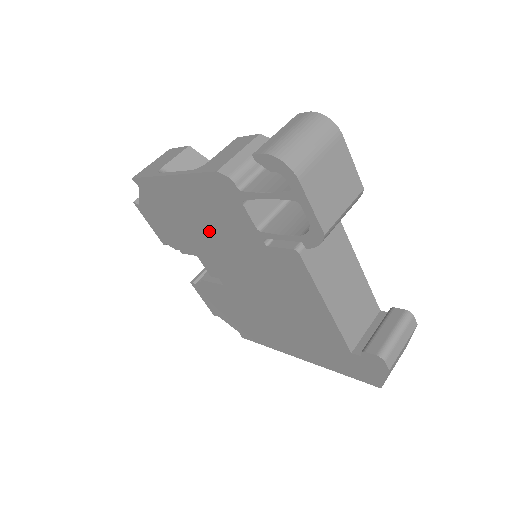
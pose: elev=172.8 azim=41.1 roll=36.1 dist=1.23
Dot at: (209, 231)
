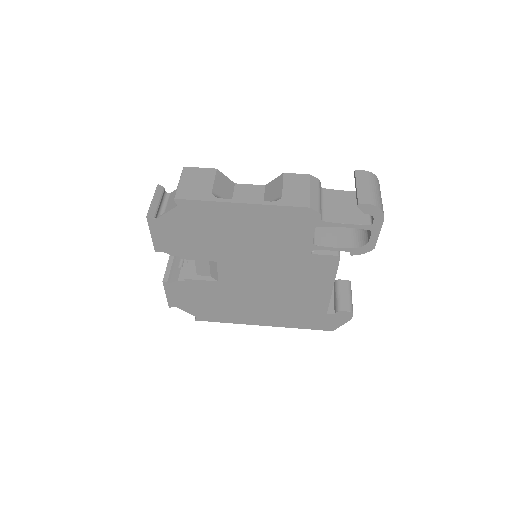
Dot at: (249, 243)
